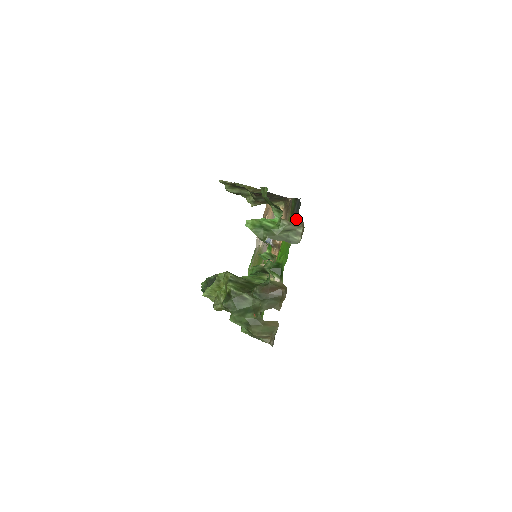
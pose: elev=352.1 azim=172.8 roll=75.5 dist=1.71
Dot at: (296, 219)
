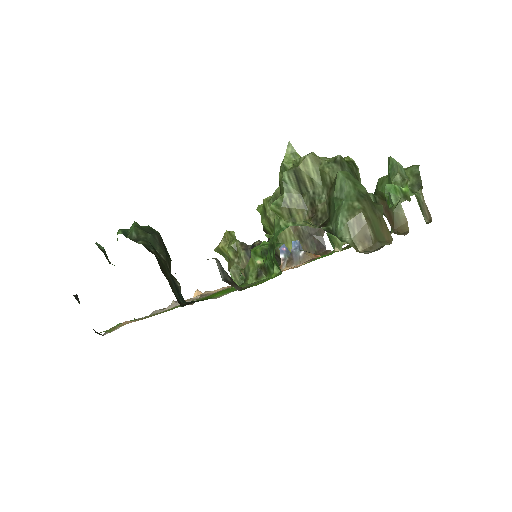
Dot at: occluded
